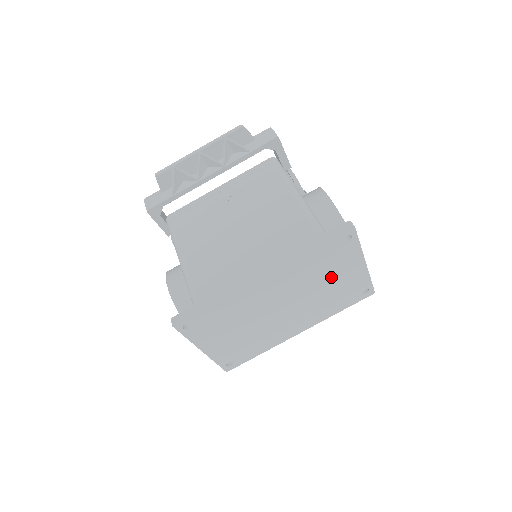
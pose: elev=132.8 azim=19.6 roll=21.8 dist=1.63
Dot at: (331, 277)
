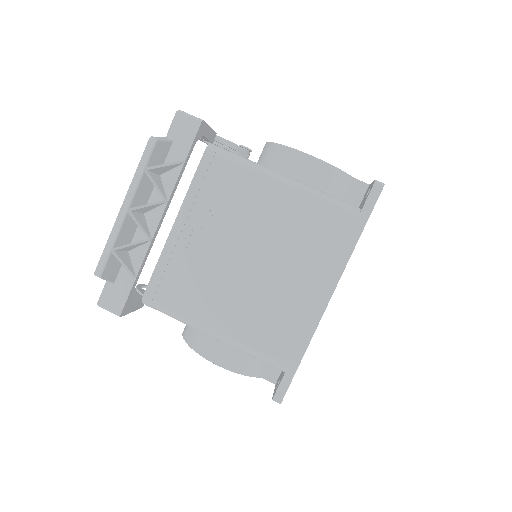
Dot at: occluded
